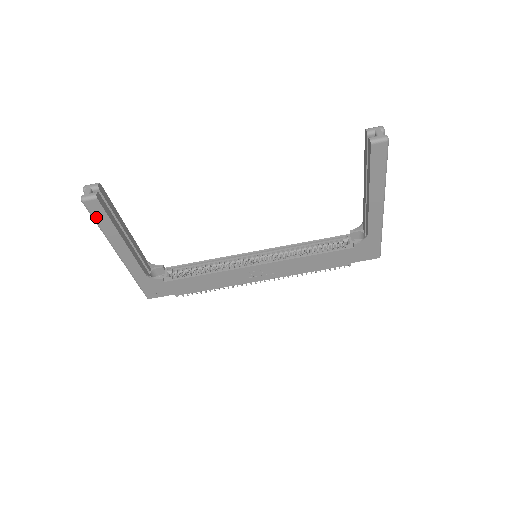
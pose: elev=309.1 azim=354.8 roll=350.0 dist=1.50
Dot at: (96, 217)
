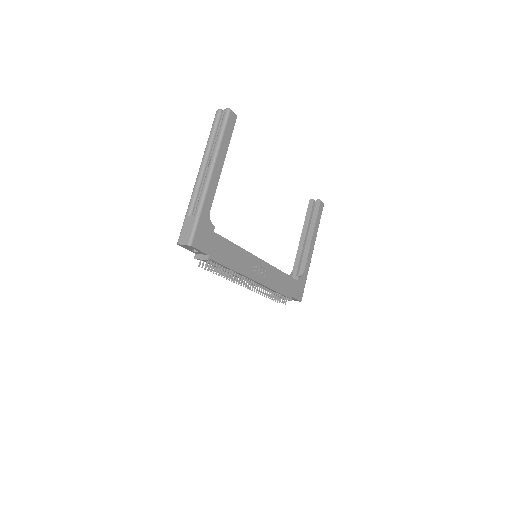
Dot at: (227, 128)
